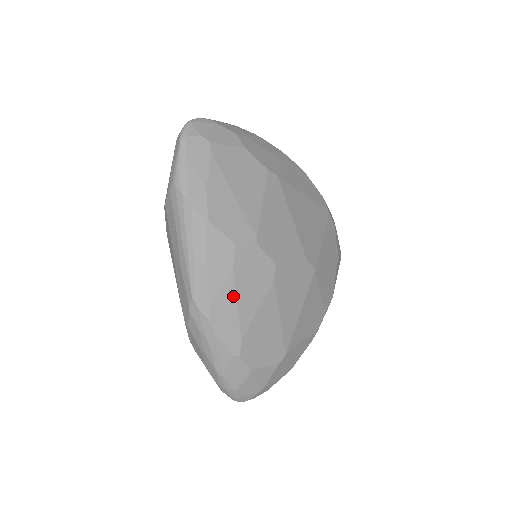
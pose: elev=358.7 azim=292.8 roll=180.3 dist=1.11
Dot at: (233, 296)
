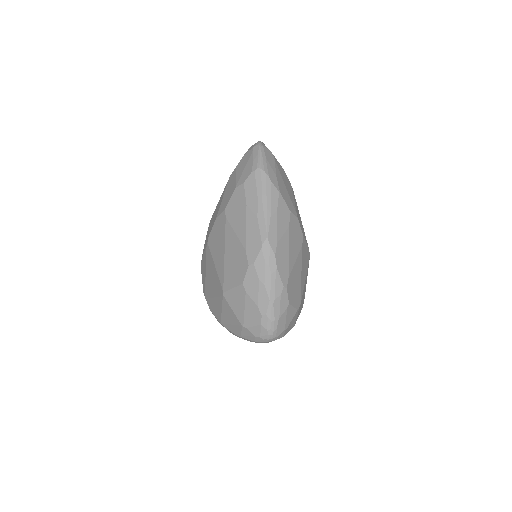
Dot at: (287, 244)
